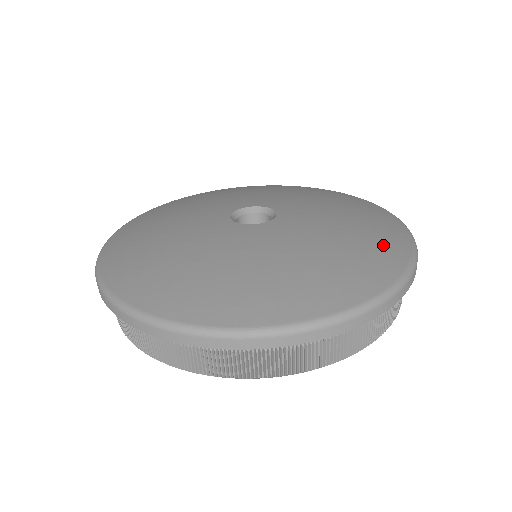
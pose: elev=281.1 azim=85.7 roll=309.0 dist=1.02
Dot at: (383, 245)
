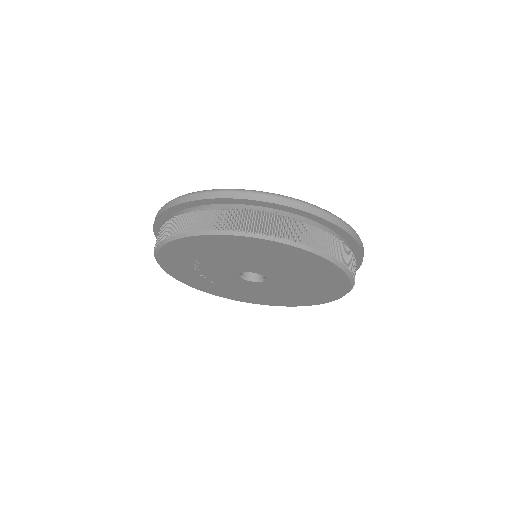
Dot at: occluded
